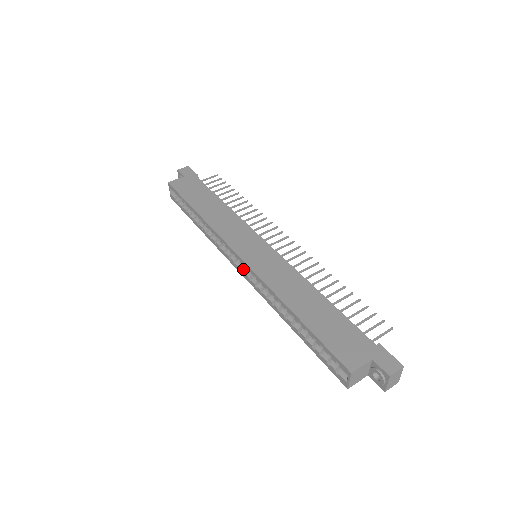
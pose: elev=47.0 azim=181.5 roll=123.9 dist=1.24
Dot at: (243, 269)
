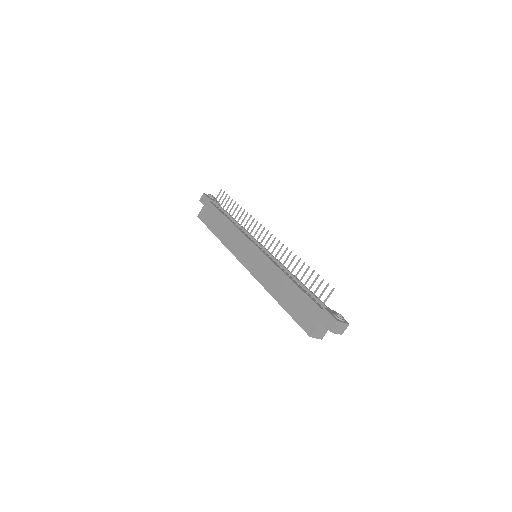
Dot at: occluded
